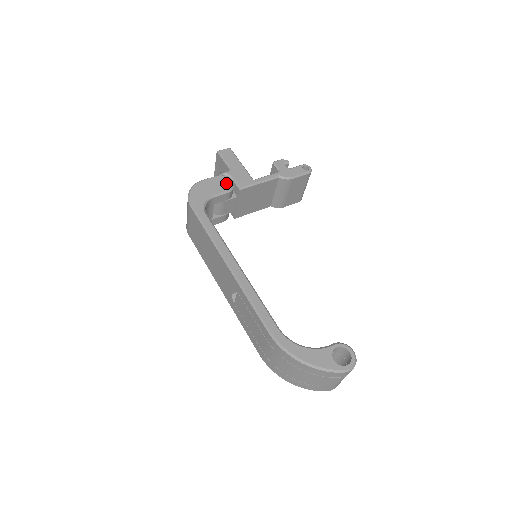
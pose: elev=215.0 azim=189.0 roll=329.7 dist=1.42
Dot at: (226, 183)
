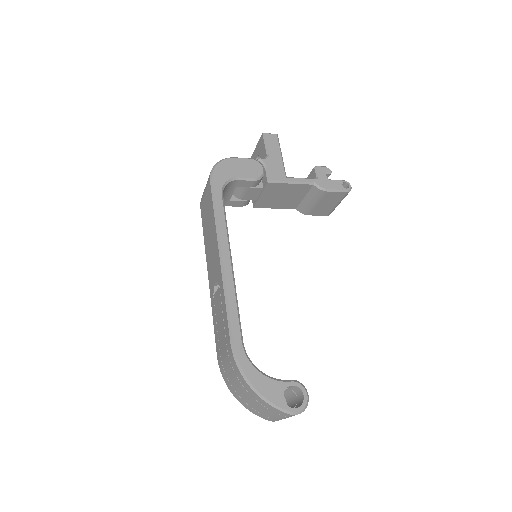
Dot at: (257, 170)
